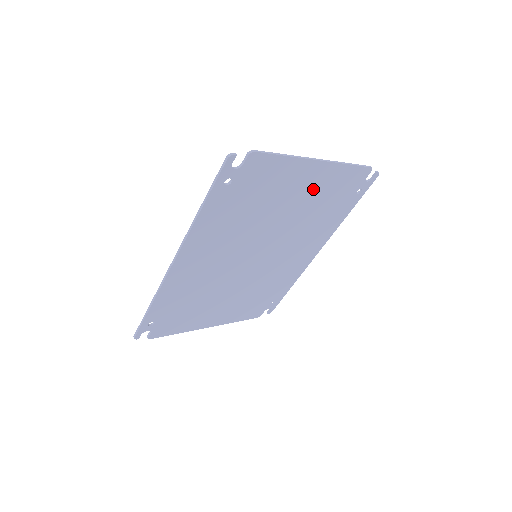
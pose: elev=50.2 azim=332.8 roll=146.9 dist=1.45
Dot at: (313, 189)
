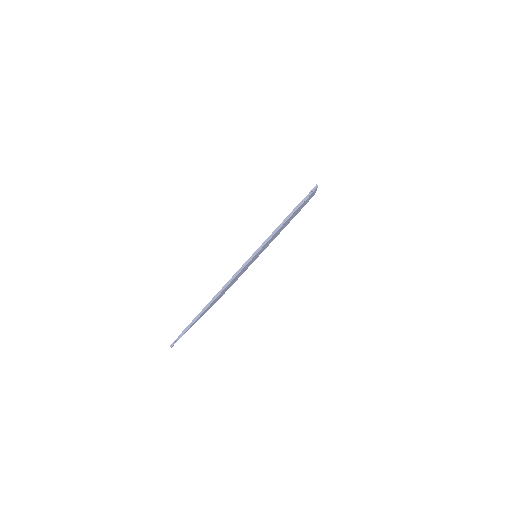
Dot at: occluded
